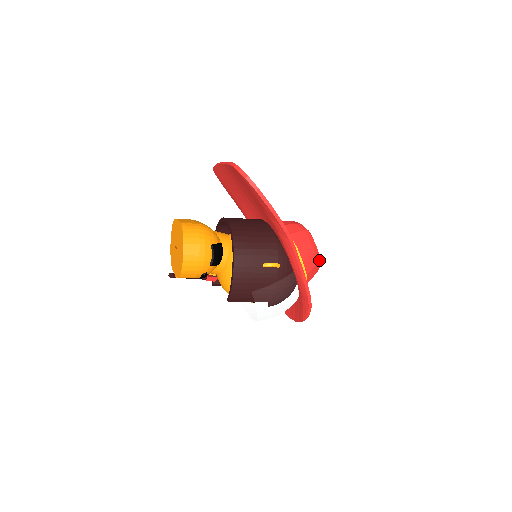
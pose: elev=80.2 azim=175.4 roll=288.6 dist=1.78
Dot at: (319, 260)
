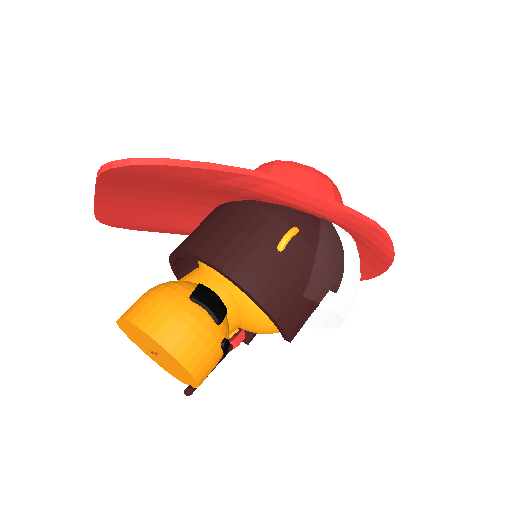
Dot at: (328, 178)
